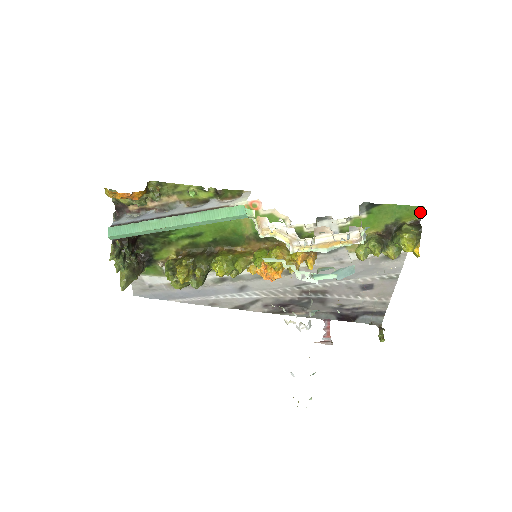
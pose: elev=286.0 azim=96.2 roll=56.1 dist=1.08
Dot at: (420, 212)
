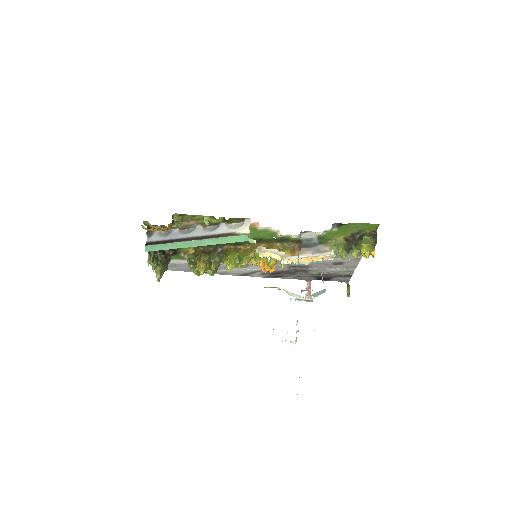
Dot at: (377, 226)
